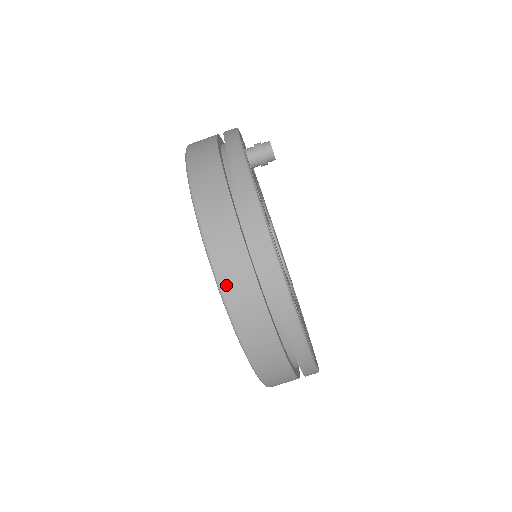
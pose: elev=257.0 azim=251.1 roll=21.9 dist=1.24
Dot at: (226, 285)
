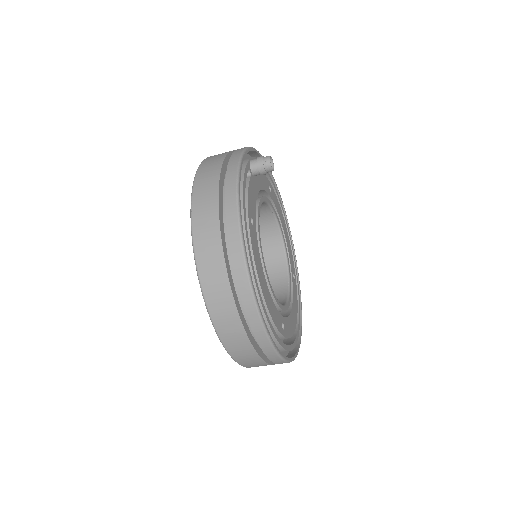
Dot at: (199, 247)
